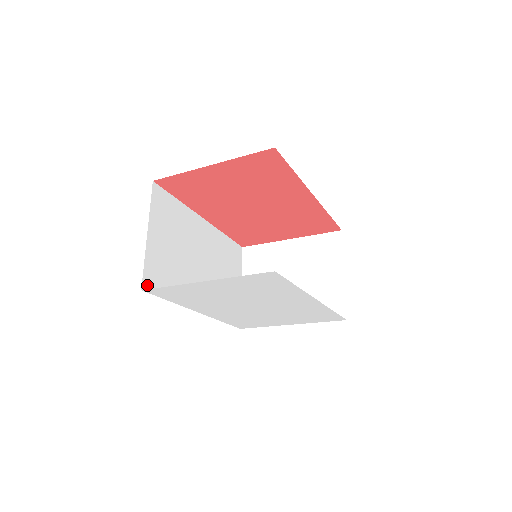
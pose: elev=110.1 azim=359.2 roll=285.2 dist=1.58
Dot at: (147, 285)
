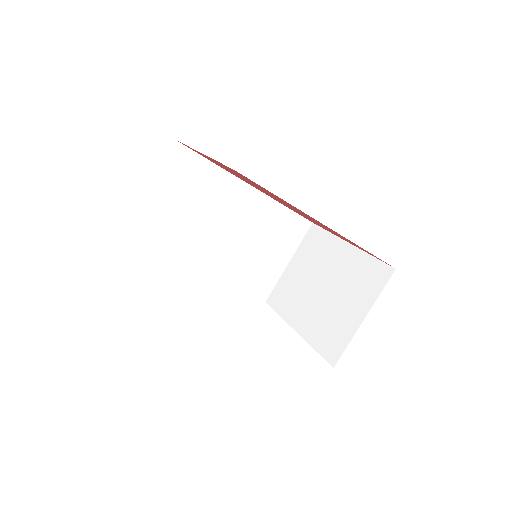
Dot at: (129, 240)
